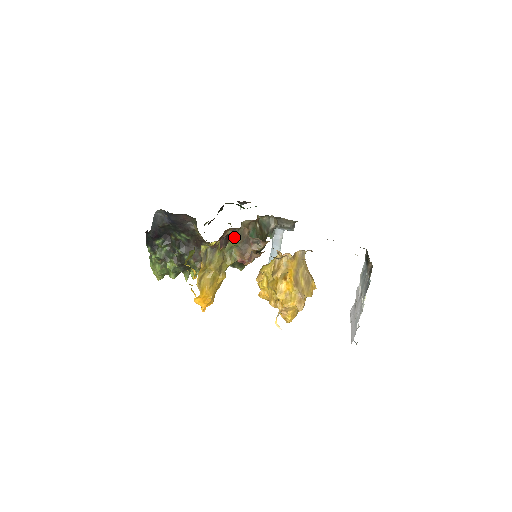
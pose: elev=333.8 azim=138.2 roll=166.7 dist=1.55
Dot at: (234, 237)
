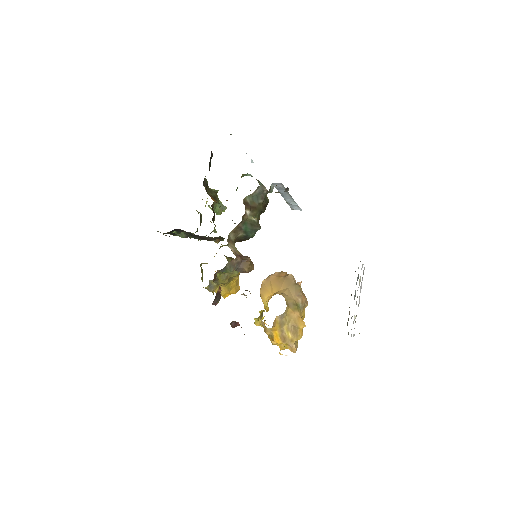
Dot at: (225, 272)
